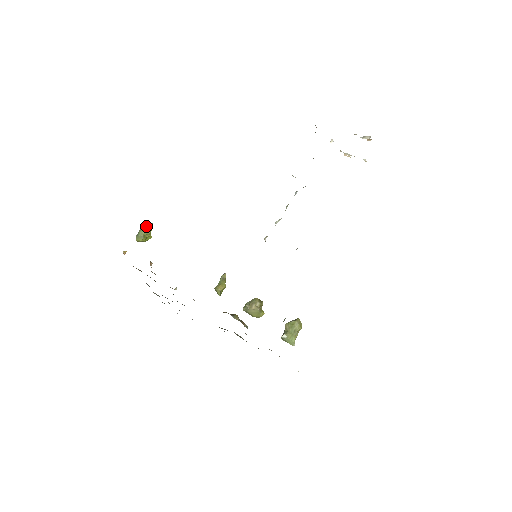
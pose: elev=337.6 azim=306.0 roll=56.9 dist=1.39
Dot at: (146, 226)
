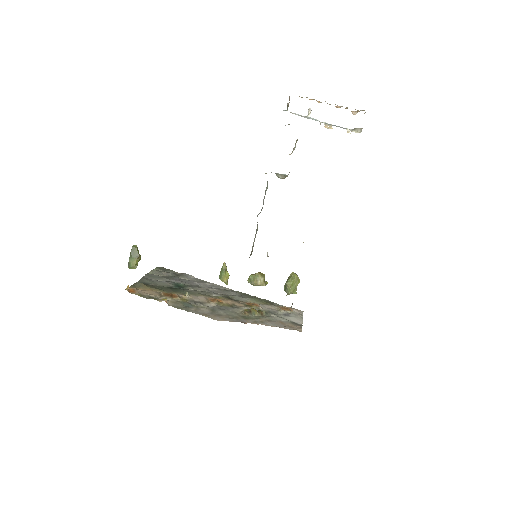
Dot at: (133, 254)
